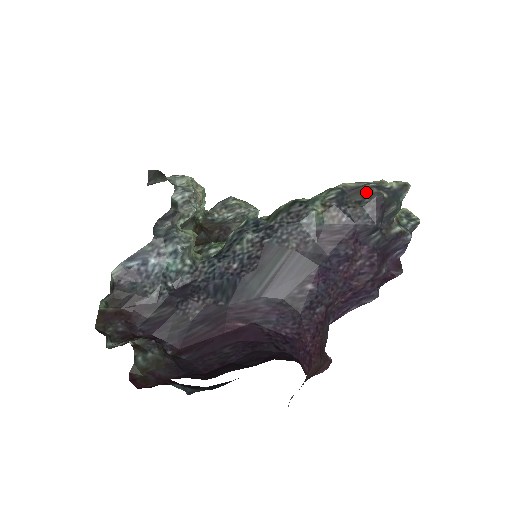
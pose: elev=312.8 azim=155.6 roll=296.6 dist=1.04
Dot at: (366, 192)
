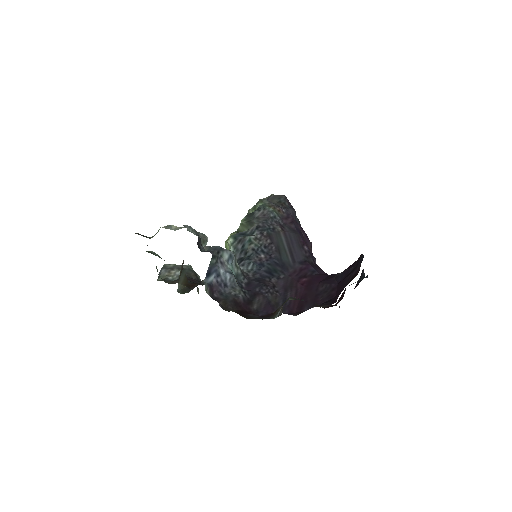
Dot at: (276, 197)
